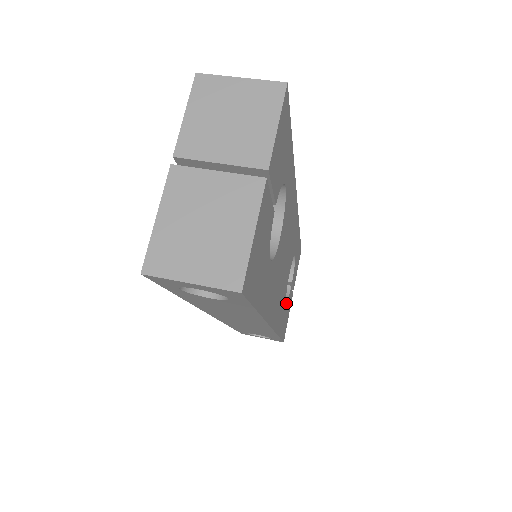
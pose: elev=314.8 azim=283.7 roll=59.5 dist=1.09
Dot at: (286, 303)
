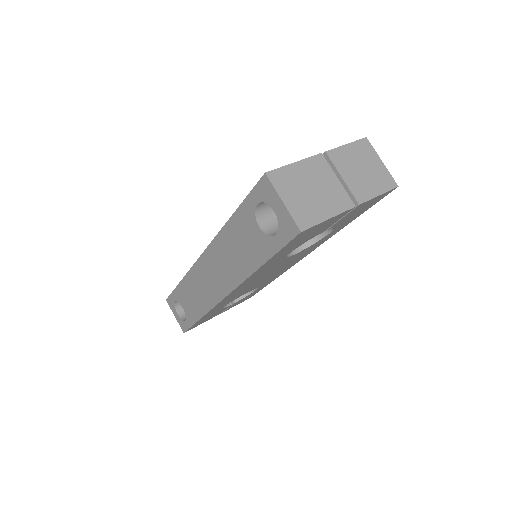
Dot at: (222, 308)
